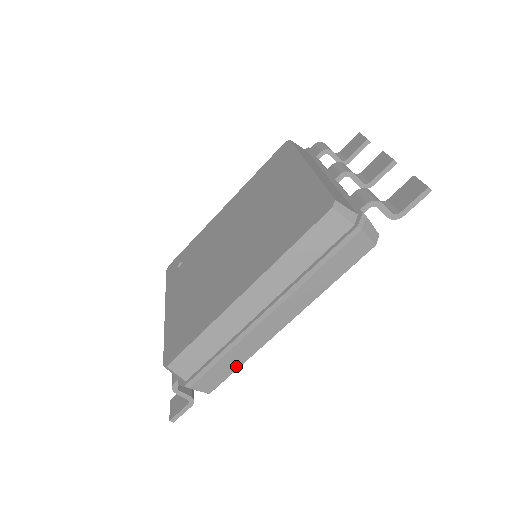
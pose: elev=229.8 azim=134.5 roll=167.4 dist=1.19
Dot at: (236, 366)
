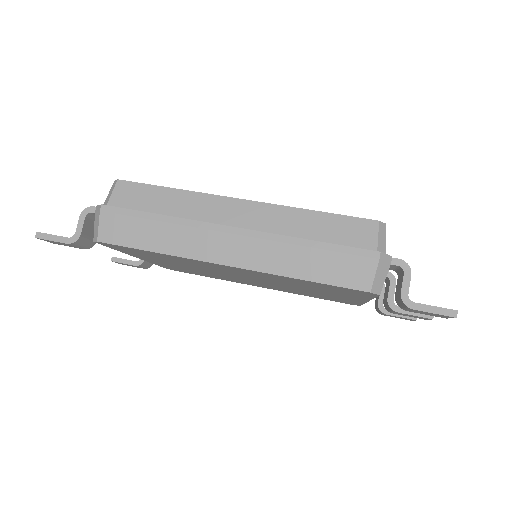
Dot at: (148, 246)
